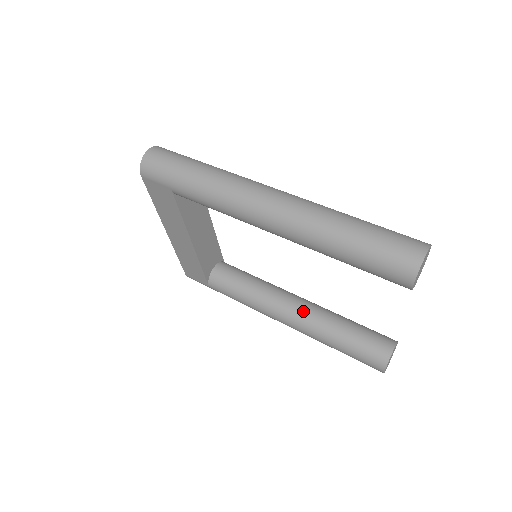
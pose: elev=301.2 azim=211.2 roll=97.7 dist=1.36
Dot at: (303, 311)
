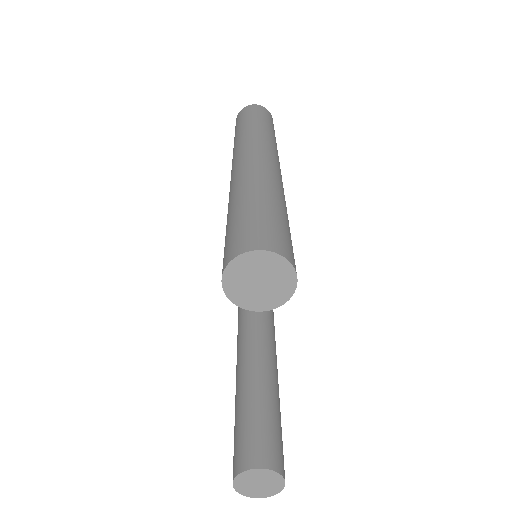
Dot at: (253, 356)
